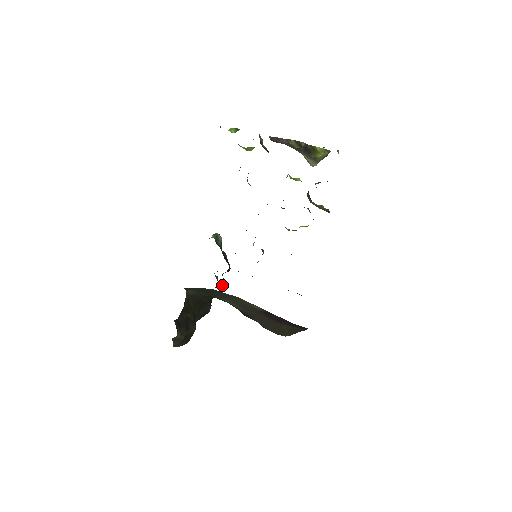
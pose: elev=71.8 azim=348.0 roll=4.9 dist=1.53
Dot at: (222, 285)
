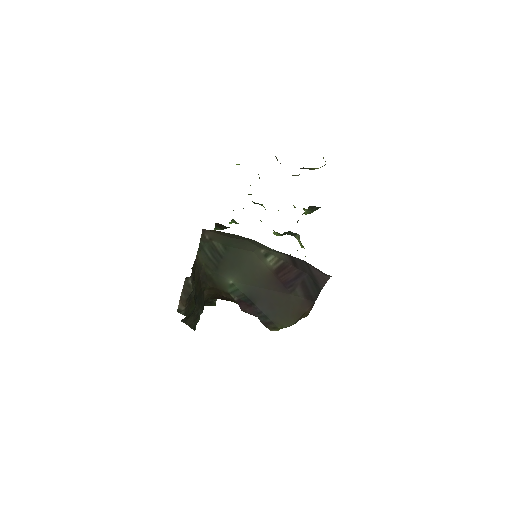
Dot at: (211, 304)
